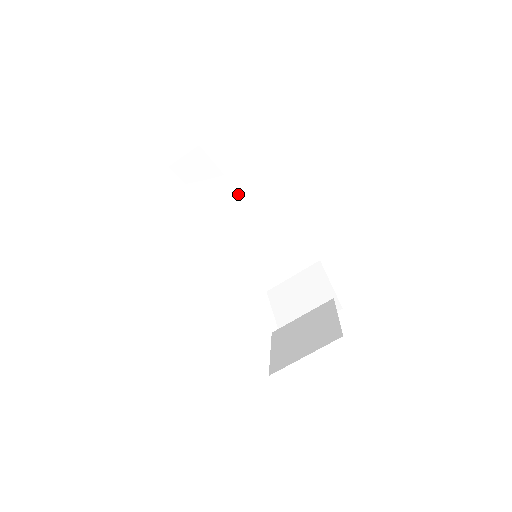
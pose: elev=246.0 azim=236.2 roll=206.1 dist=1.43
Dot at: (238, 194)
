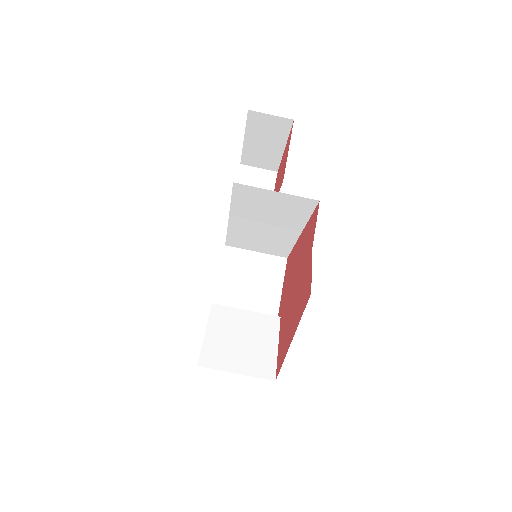
Dot at: (289, 202)
